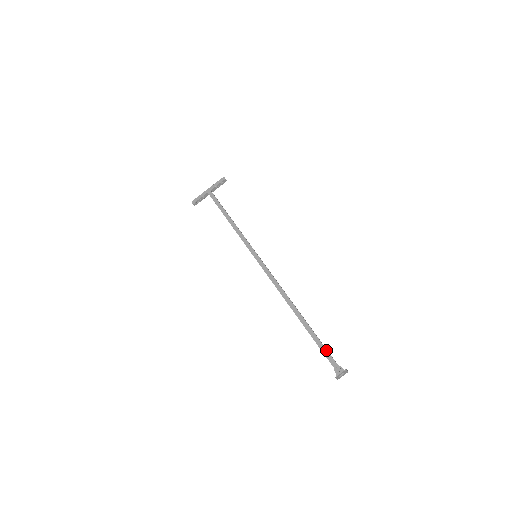
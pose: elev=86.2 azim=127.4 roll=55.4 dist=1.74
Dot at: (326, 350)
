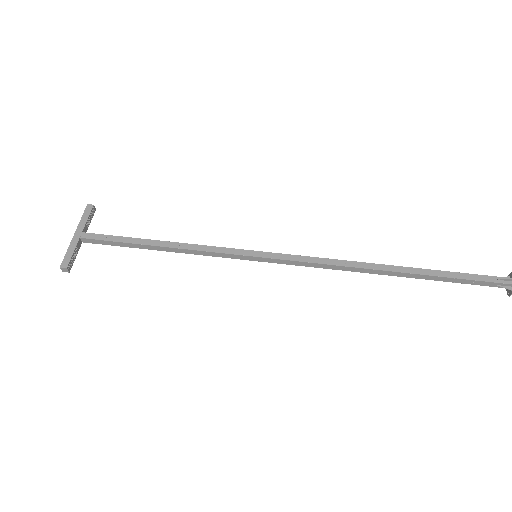
Dot at: (469, 274)
